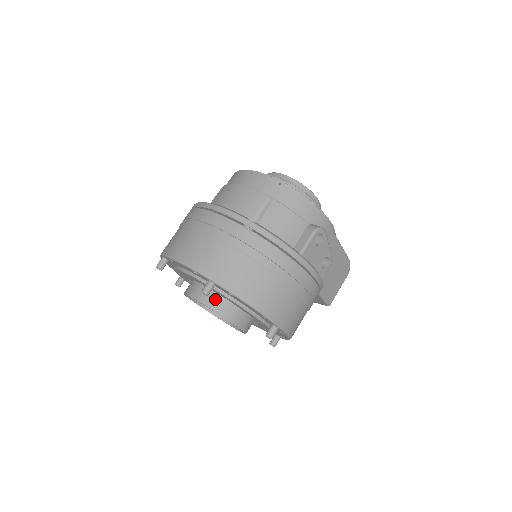
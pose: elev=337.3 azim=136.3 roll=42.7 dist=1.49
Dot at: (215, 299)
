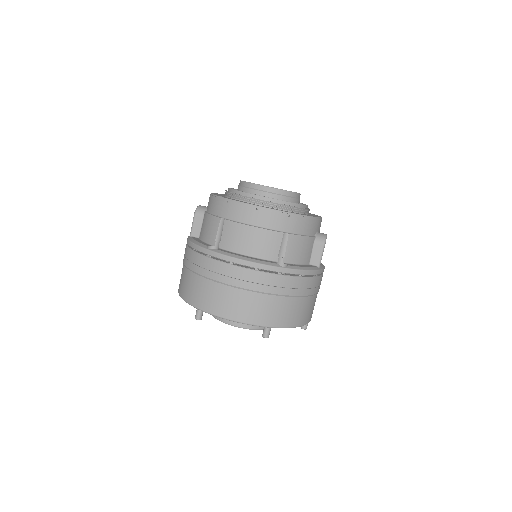
Dot at: occluded
